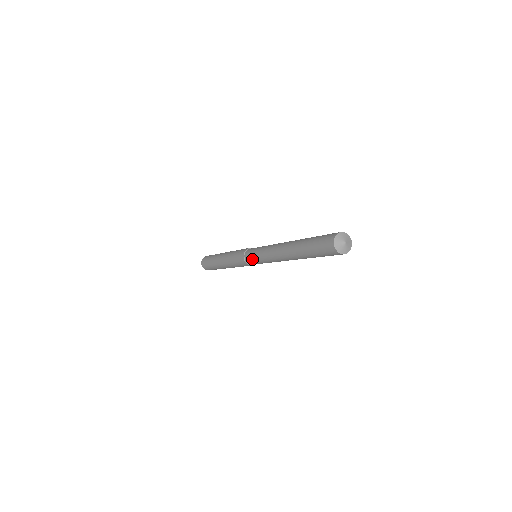
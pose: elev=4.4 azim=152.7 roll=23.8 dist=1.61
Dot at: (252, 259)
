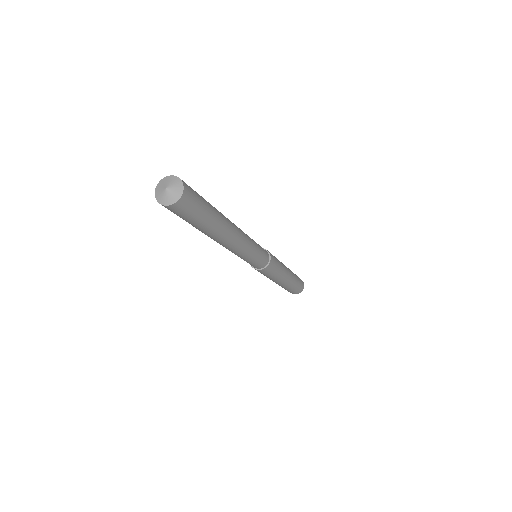
Dot at: occluded
